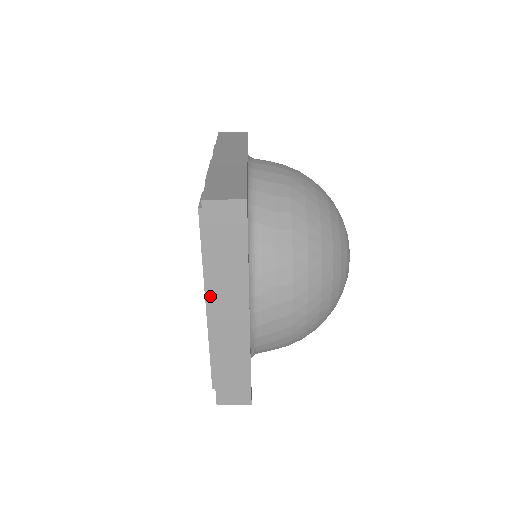
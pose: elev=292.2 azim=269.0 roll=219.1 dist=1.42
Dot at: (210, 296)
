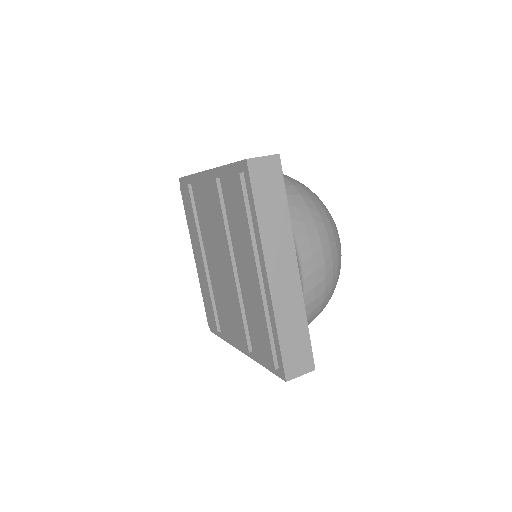
Dot at: (264, 253)
